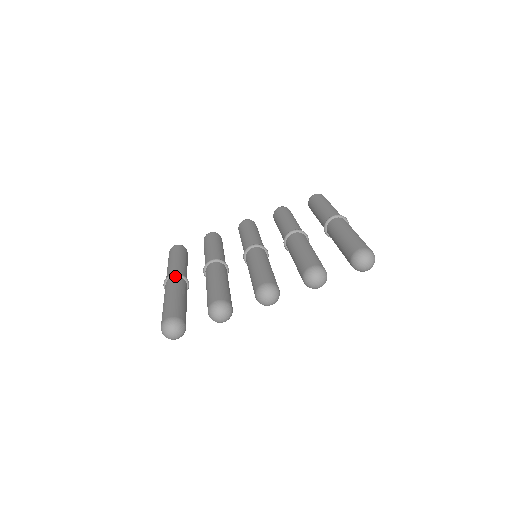
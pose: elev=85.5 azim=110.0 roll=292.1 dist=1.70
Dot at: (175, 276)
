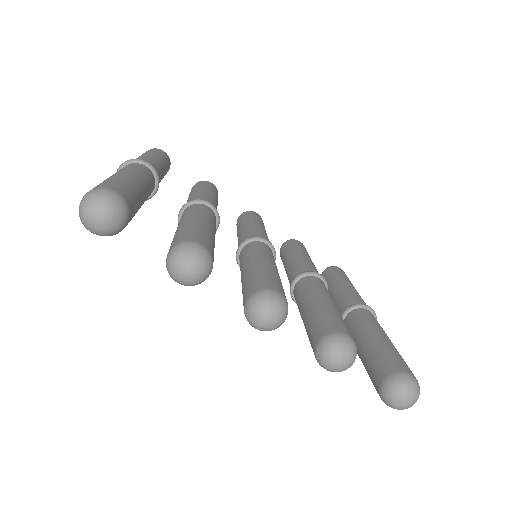
Dot at: (151, 169)
